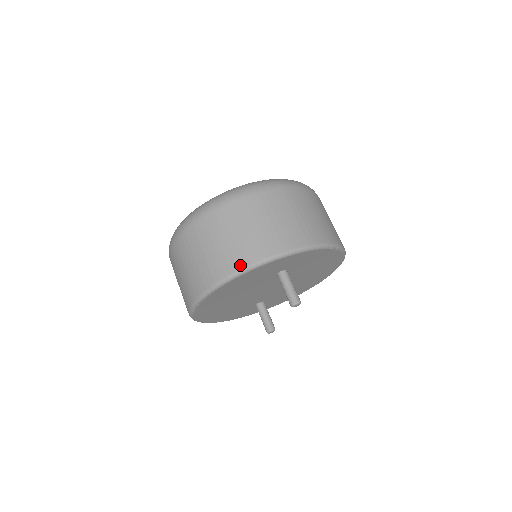
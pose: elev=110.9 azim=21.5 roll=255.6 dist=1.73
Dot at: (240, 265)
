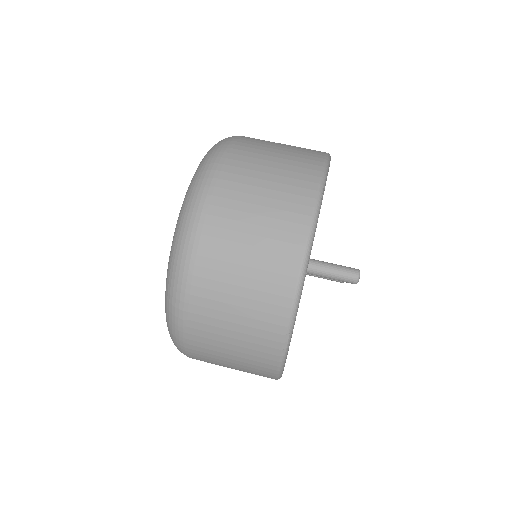
Dot at: (278, 338)
